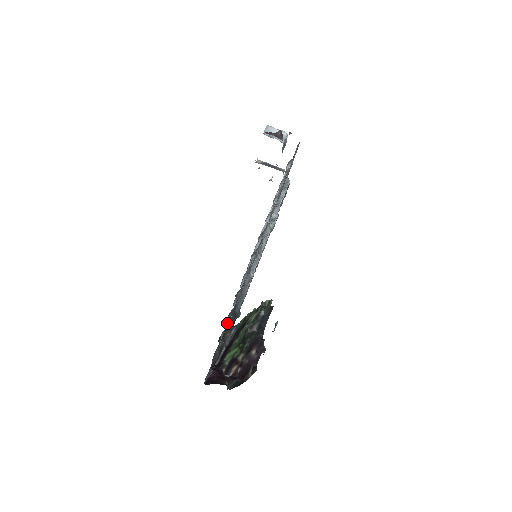
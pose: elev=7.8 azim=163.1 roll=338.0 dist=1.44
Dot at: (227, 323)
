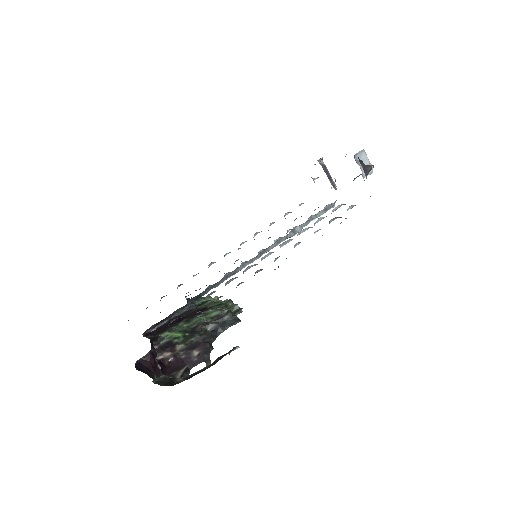
Dot at: occluded
